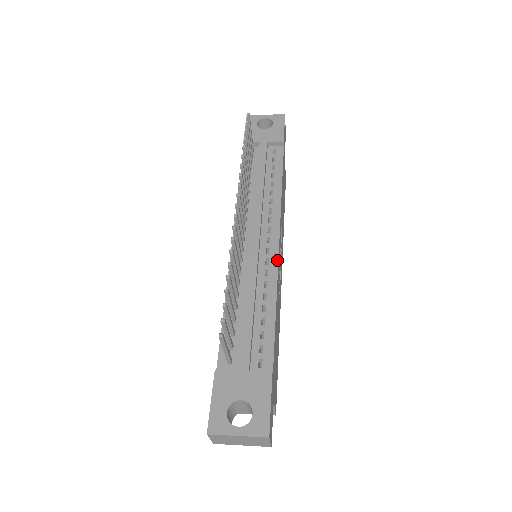
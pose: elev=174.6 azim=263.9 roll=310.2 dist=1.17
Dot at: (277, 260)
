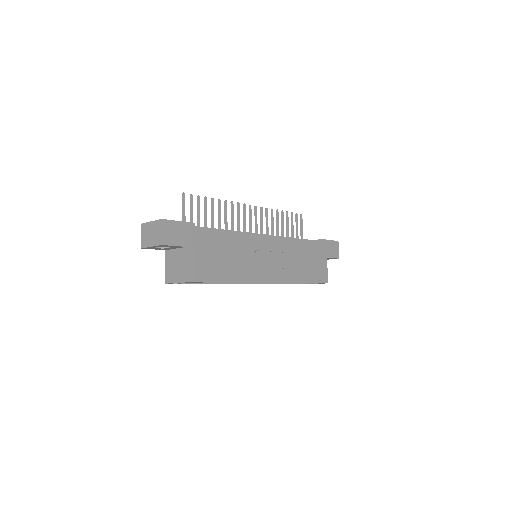
Dot at: (256, 235)
